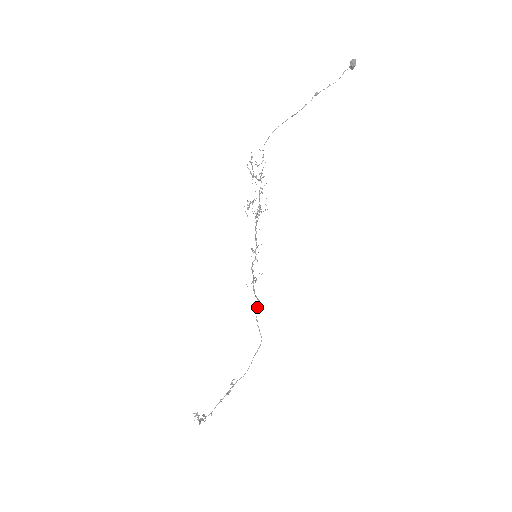
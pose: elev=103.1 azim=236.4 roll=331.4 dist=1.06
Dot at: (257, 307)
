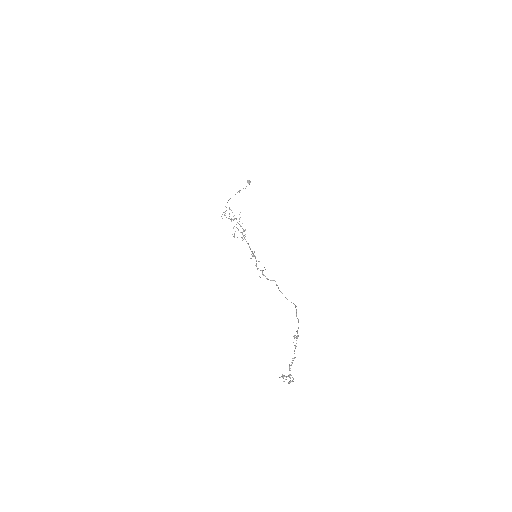
Dot at: (276, 285)
